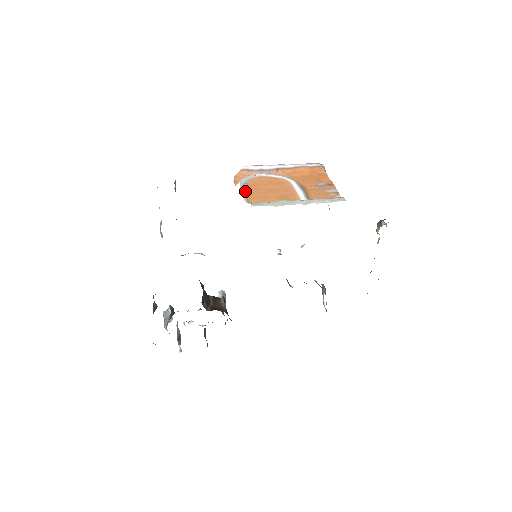
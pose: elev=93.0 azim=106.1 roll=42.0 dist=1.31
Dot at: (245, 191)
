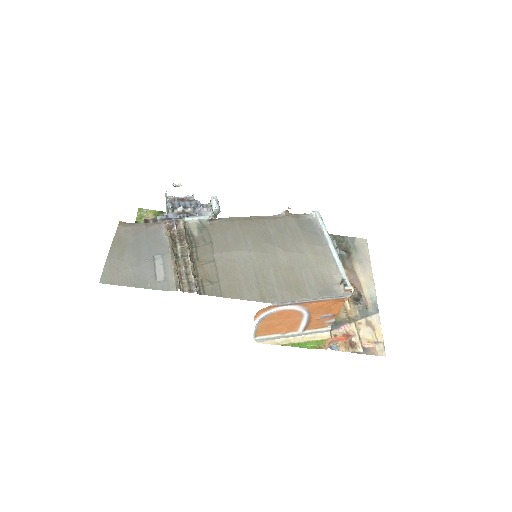
Dot at: (259, 327)
